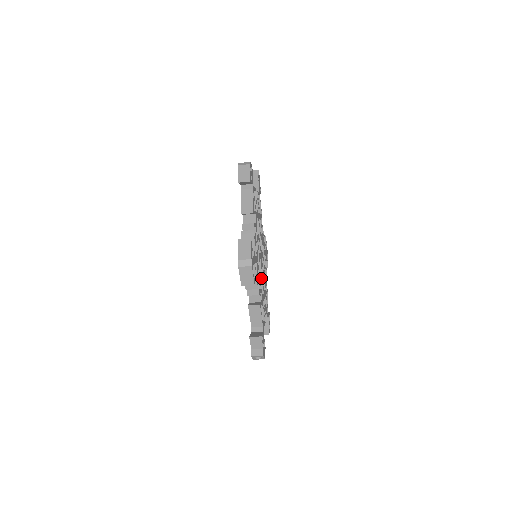
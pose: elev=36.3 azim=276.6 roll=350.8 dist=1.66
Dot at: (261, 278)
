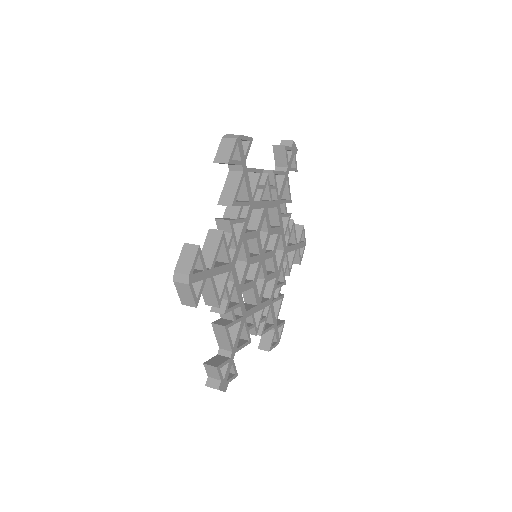
Dot at: (249, 287)
